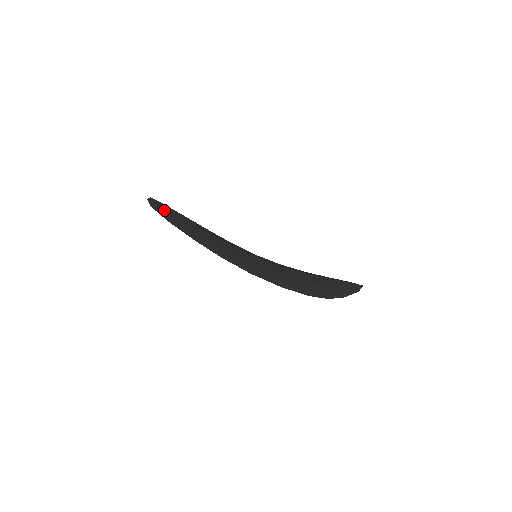
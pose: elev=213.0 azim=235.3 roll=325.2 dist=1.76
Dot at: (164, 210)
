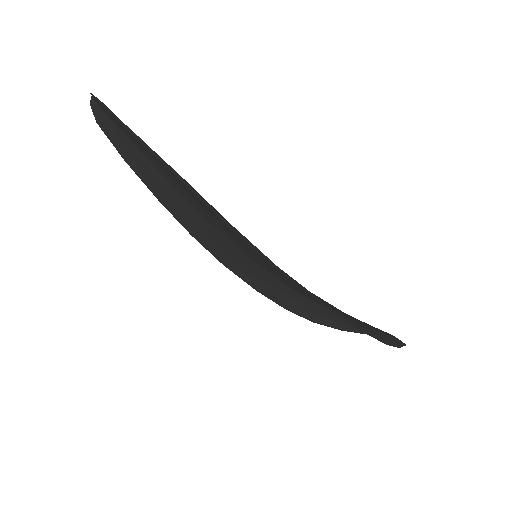
Dot at: occluded
